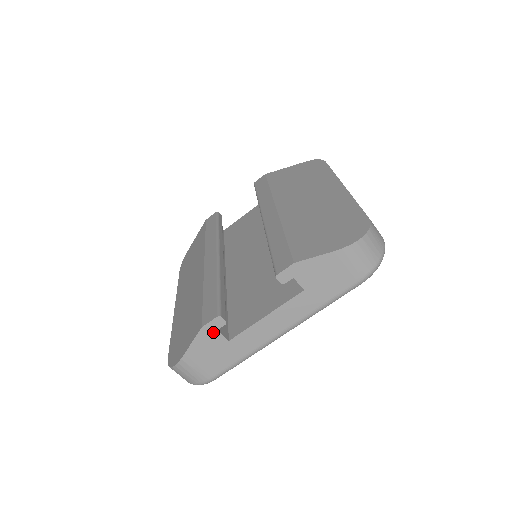
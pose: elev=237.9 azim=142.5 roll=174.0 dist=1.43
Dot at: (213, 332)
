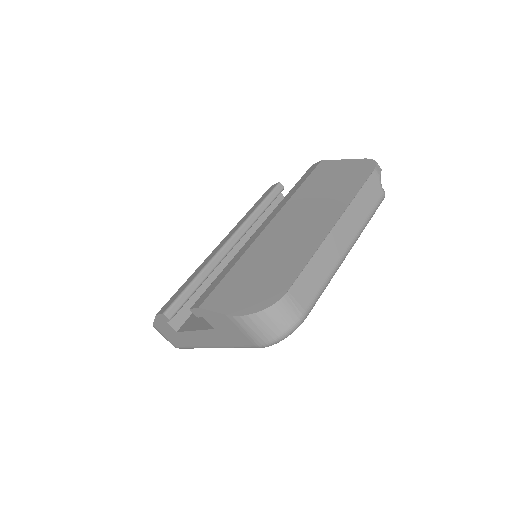
Dot at: (164, 321)
